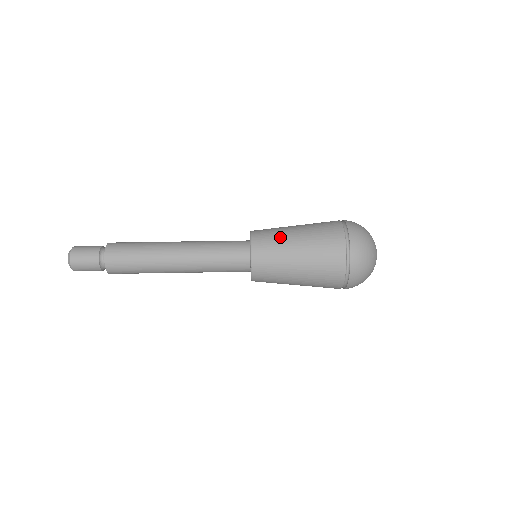
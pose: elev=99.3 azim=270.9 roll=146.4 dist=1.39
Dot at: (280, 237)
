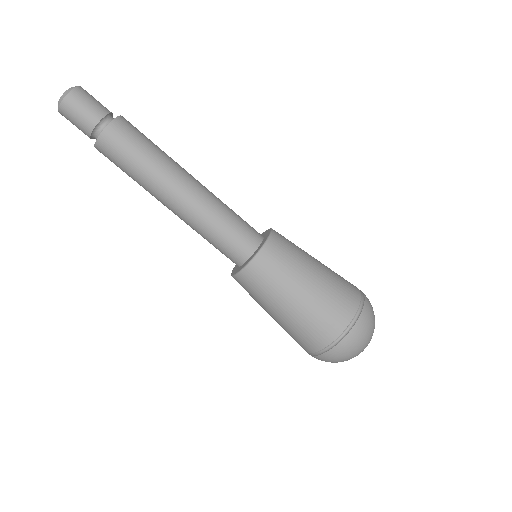
Dot at: (296, 262)
